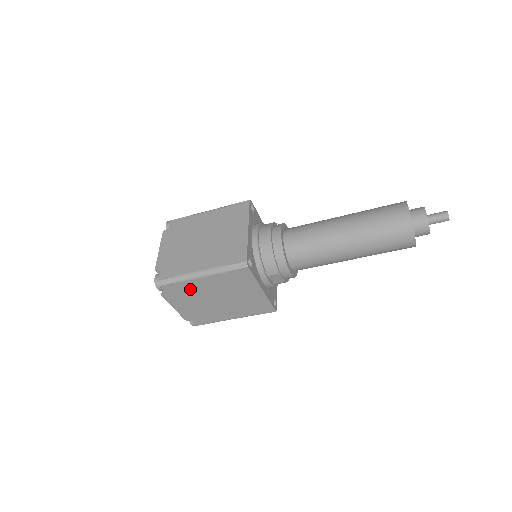
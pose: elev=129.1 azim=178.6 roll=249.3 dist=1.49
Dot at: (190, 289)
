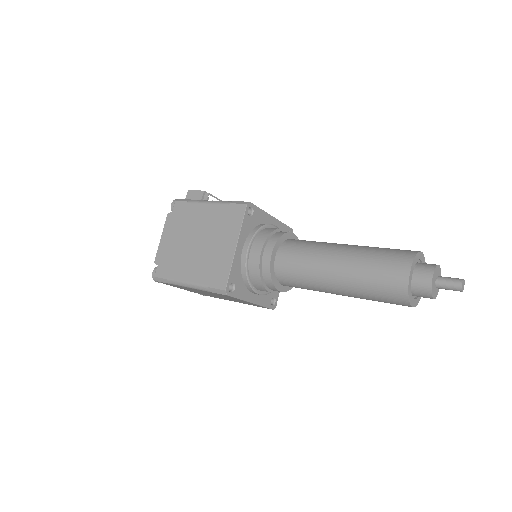
Dot at: occluded
